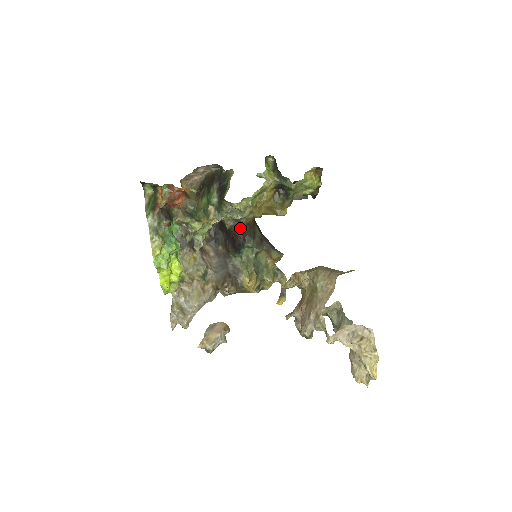
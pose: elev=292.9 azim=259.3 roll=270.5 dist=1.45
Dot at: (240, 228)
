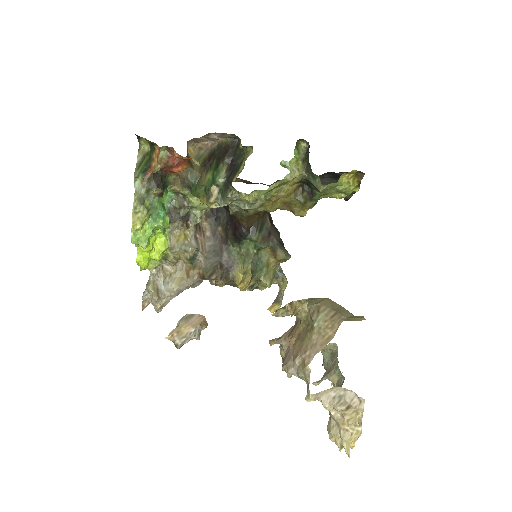
Dot at: (246, 217)
